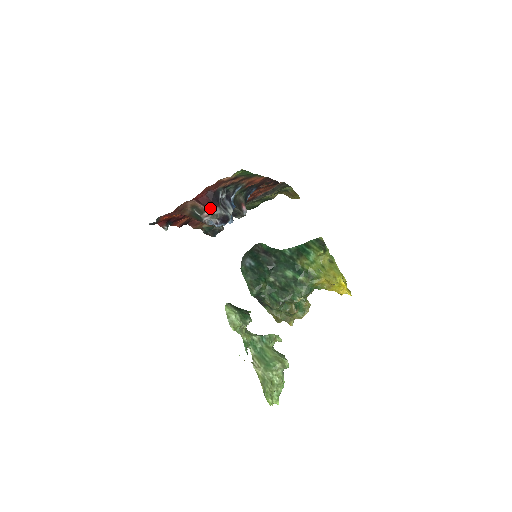
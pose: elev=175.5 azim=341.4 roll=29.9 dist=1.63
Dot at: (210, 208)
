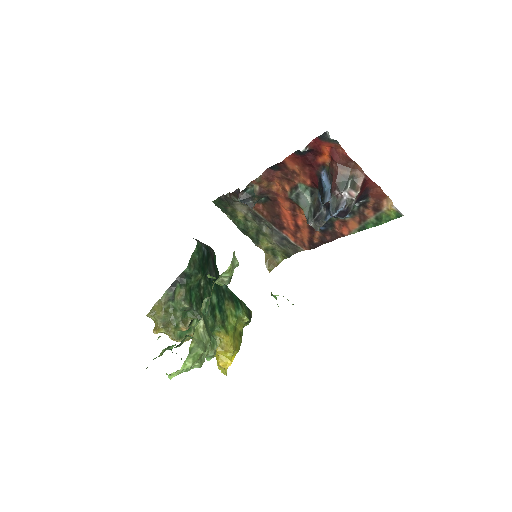
Dot at: (357, 195)
